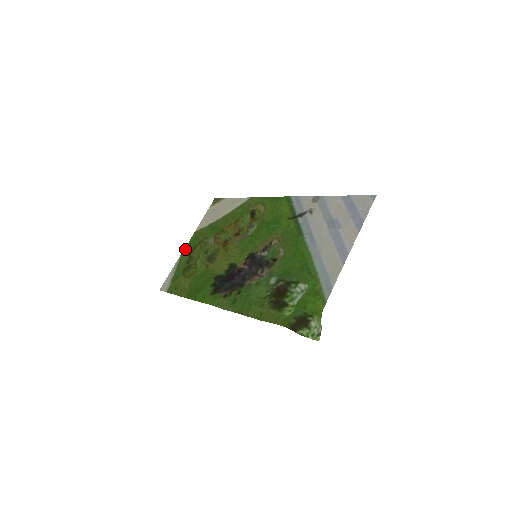
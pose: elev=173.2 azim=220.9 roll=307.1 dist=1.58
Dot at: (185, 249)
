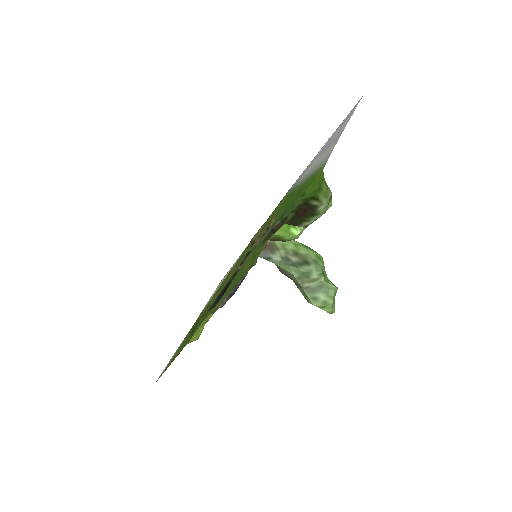
Dot at: (188, 332)
